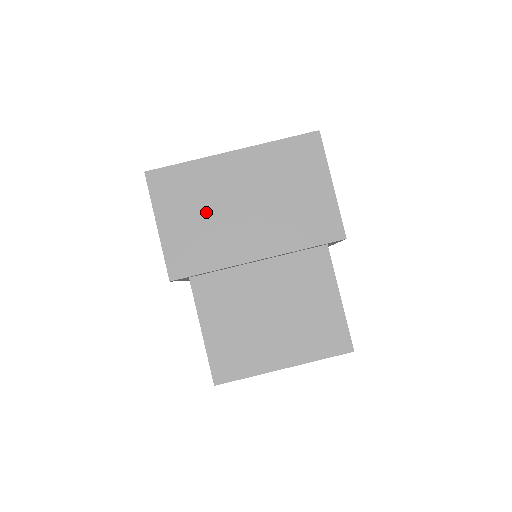
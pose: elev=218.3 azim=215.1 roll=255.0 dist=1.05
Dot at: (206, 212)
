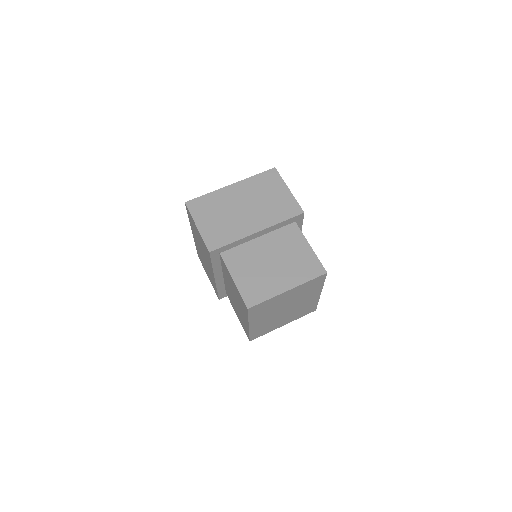
Dot at: (223, 215)
